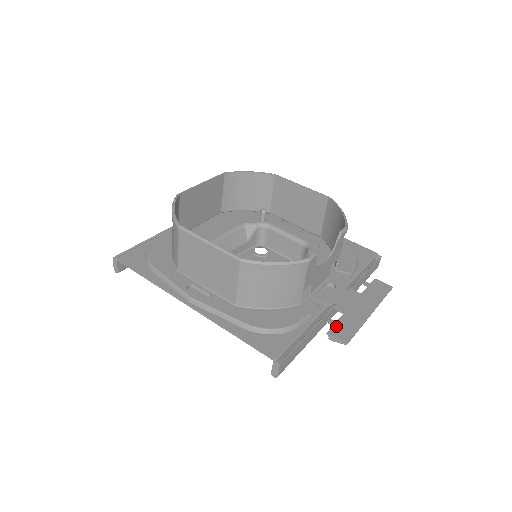
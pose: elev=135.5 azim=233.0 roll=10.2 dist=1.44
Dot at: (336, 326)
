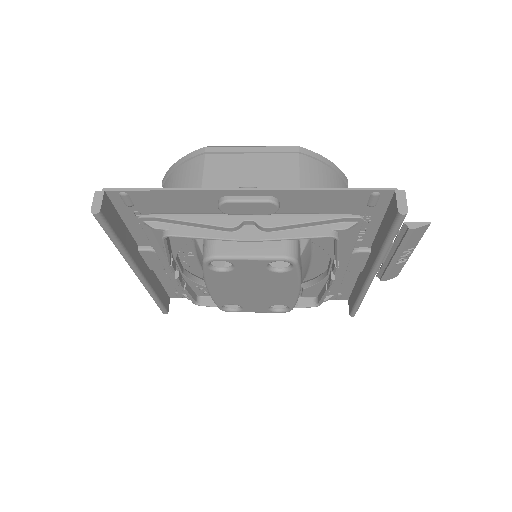
Dot at: (403, 230)
